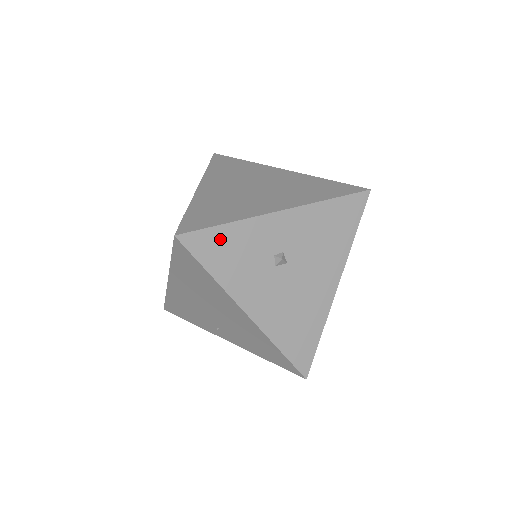
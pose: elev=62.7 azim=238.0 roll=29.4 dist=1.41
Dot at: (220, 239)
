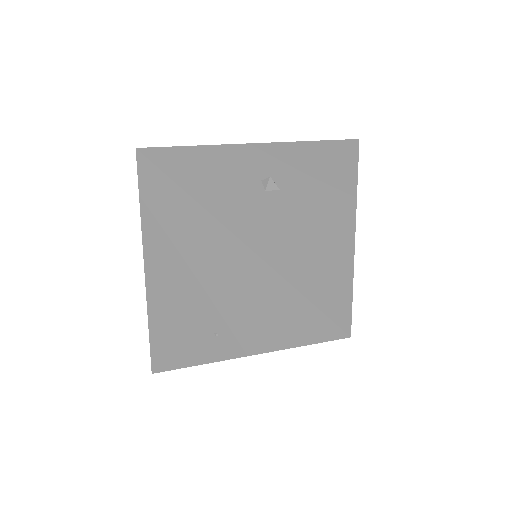
Dot at: (191, 158)
